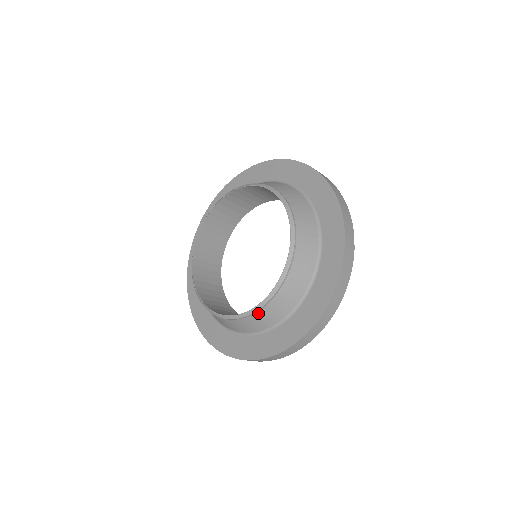
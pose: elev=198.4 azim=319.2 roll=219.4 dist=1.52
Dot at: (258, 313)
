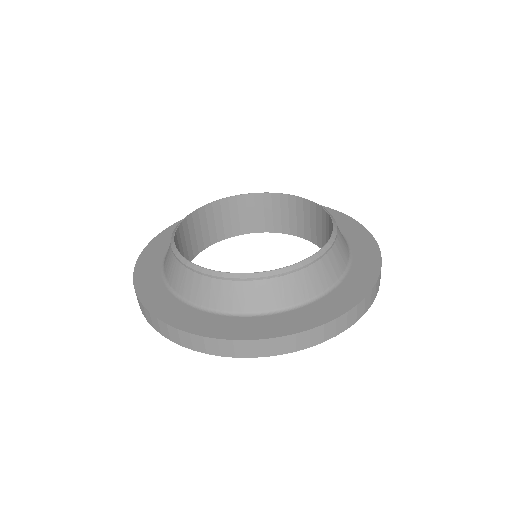
Dot at: (318, 263)
